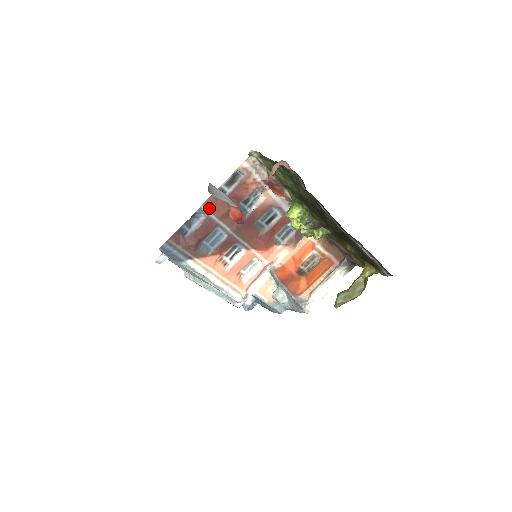
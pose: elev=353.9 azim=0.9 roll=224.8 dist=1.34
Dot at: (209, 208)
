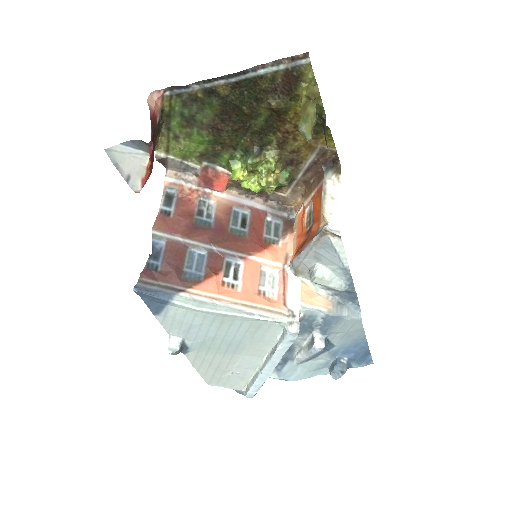
Dot at: (162, 231)
